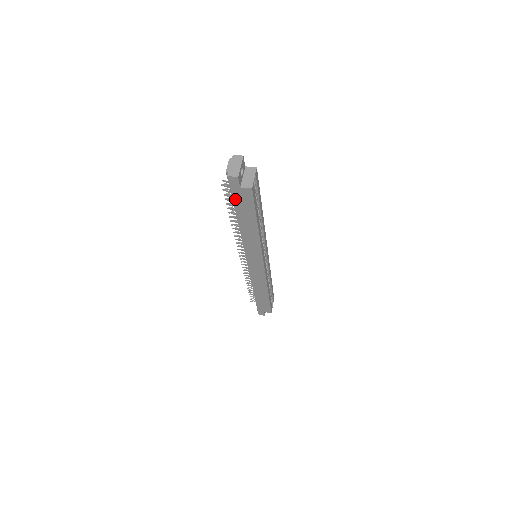
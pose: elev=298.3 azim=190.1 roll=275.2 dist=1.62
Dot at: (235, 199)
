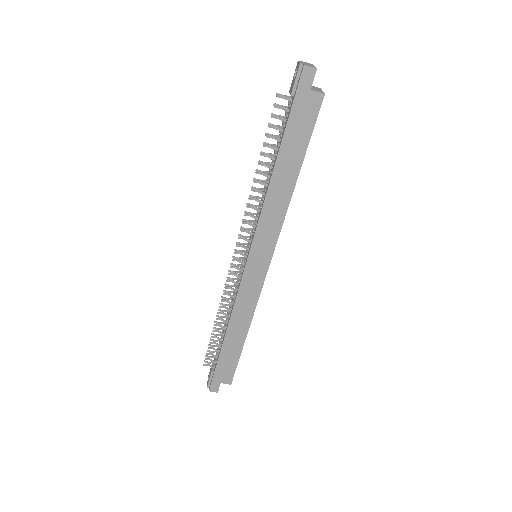
Dot at: (293, 113)
